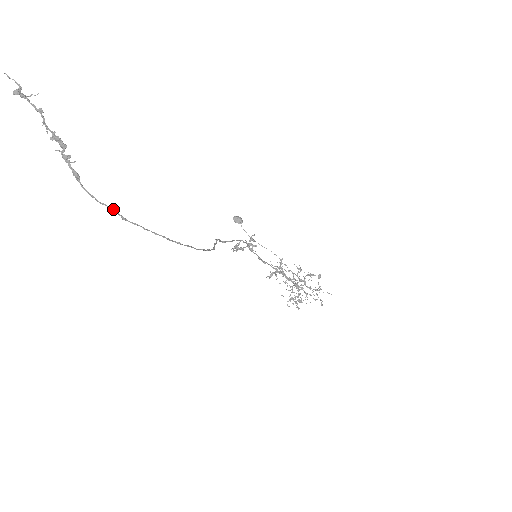
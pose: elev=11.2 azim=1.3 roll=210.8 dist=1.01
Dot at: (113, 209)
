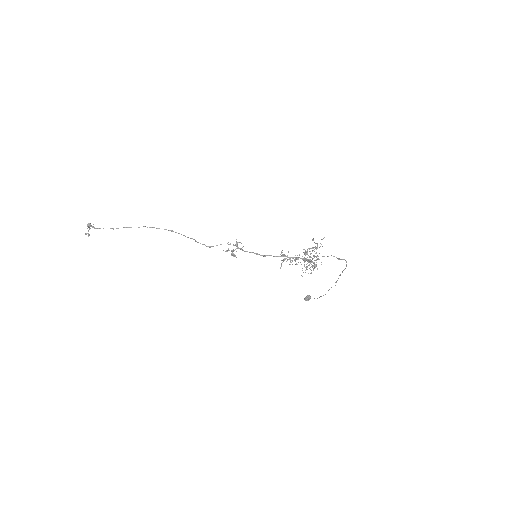
Dot at: occluded
